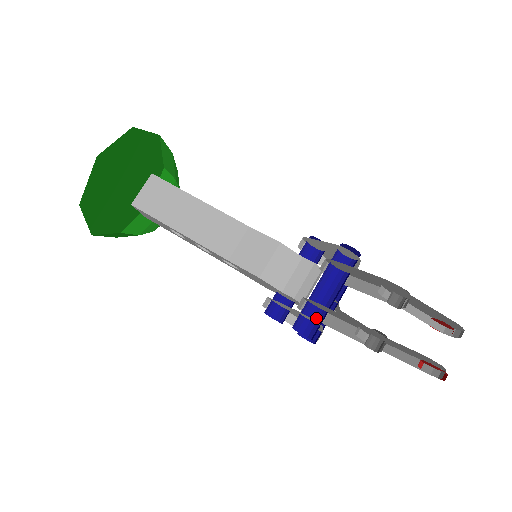
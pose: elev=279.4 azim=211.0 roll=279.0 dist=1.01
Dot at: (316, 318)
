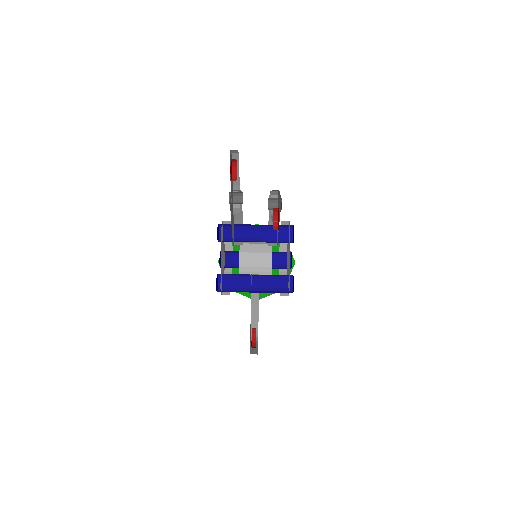
Dot at: (234, 241)
